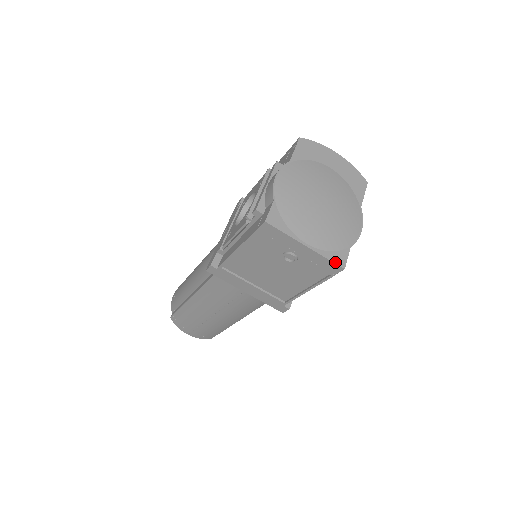
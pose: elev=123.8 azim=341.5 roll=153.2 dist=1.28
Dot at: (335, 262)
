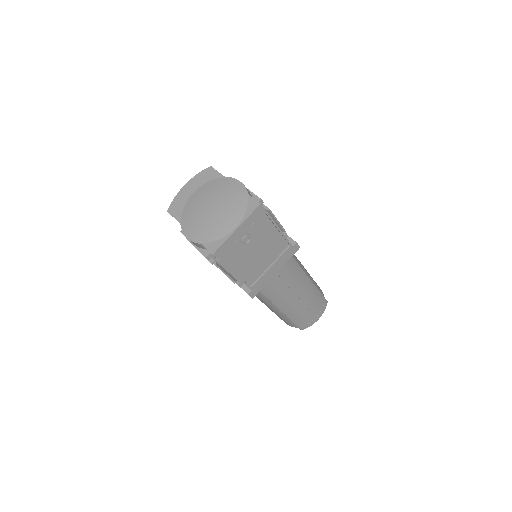
Dot at: (254, 210)
